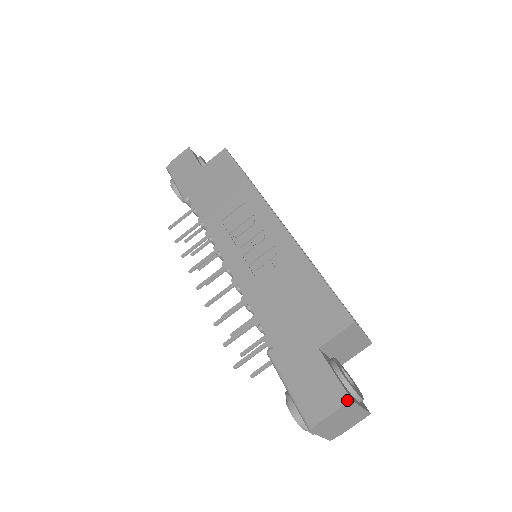
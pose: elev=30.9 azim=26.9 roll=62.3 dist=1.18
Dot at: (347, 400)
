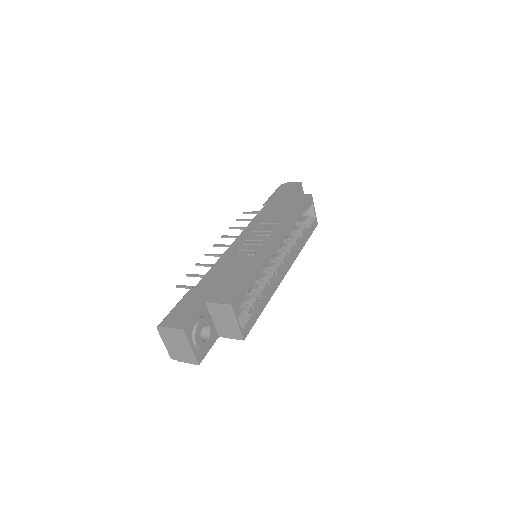
Dot at: (182, 328)
